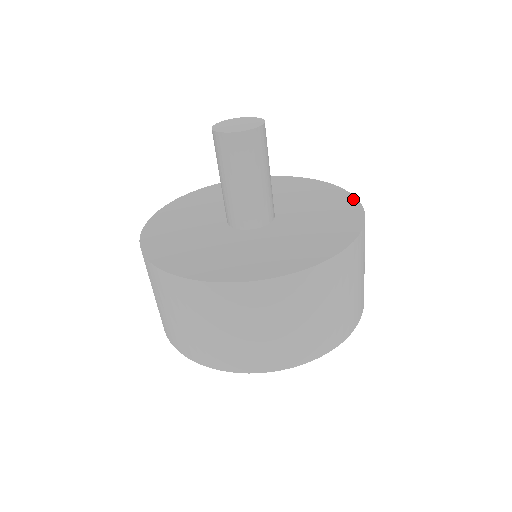
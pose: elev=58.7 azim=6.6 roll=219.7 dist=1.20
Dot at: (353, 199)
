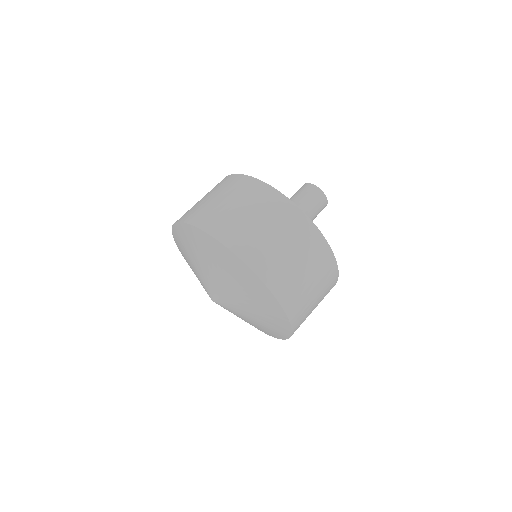
Dot at: occluded
